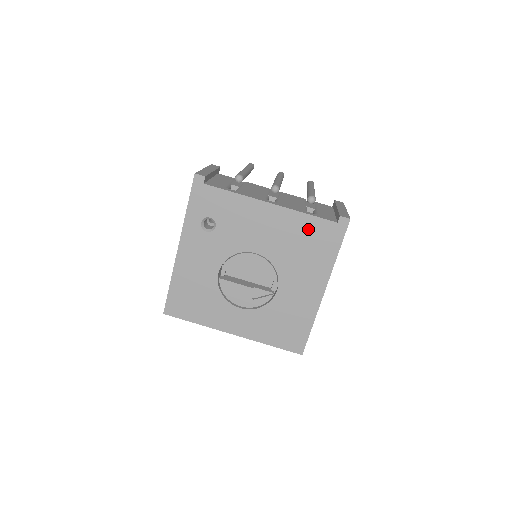
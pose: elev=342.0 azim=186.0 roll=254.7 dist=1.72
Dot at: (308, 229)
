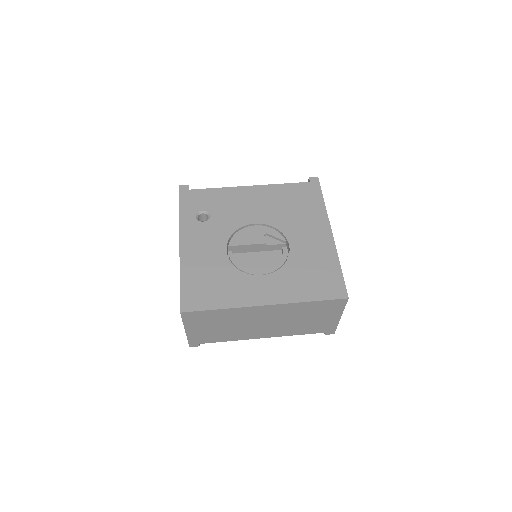
Dot at: (290, 193)
